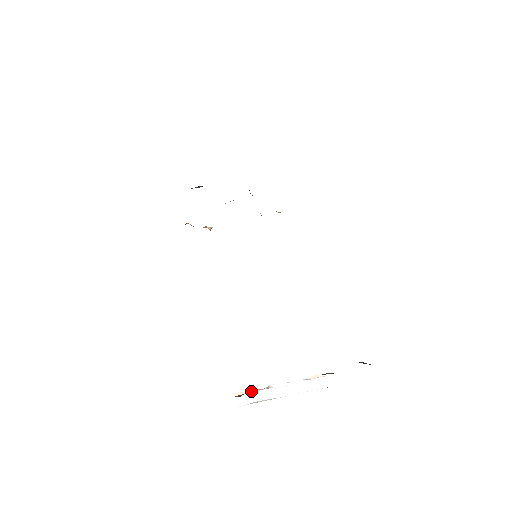
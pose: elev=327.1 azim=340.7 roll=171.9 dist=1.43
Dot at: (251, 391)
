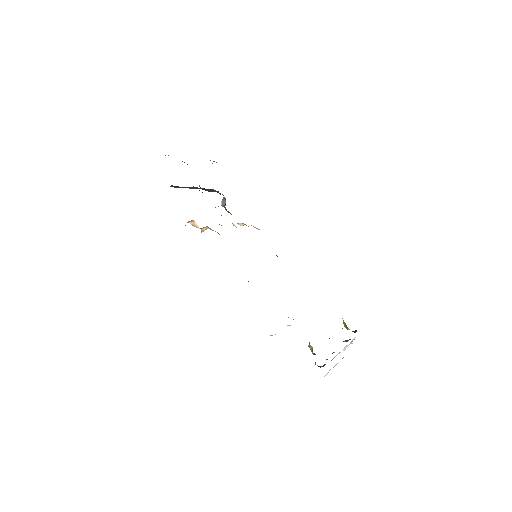
Dot at: occluded
